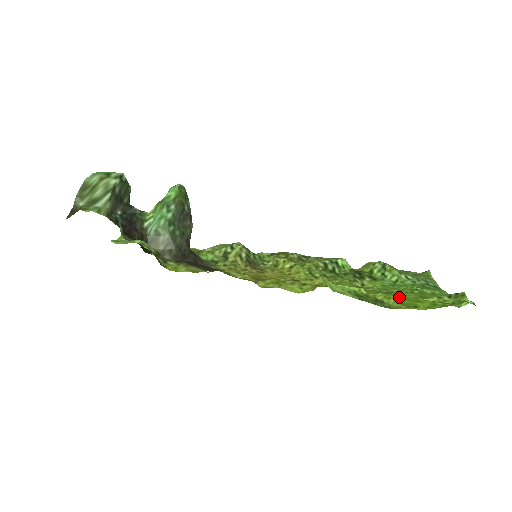
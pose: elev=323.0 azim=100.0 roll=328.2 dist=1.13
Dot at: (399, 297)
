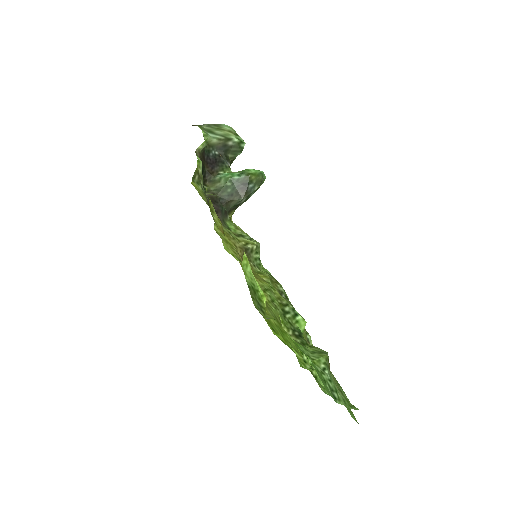
Dot at: (279, 327)
